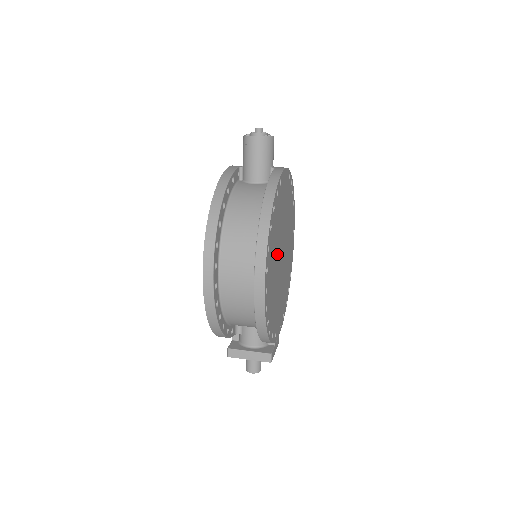
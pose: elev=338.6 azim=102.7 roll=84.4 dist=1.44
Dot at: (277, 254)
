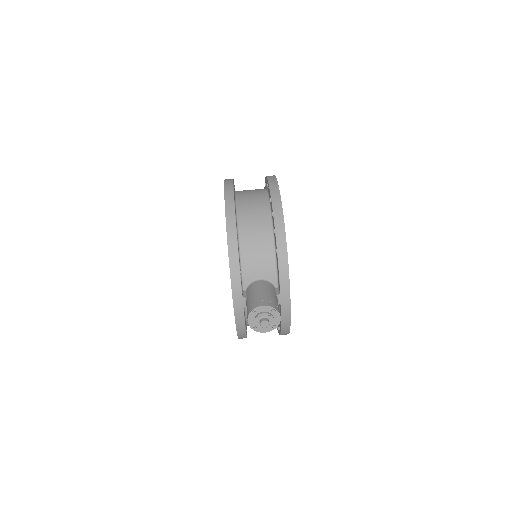
Dot at: occluded
